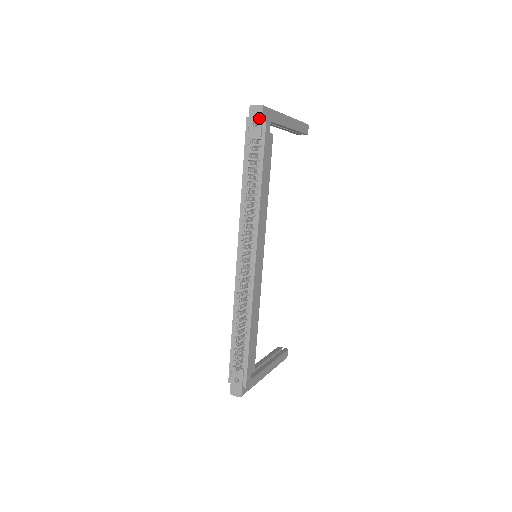
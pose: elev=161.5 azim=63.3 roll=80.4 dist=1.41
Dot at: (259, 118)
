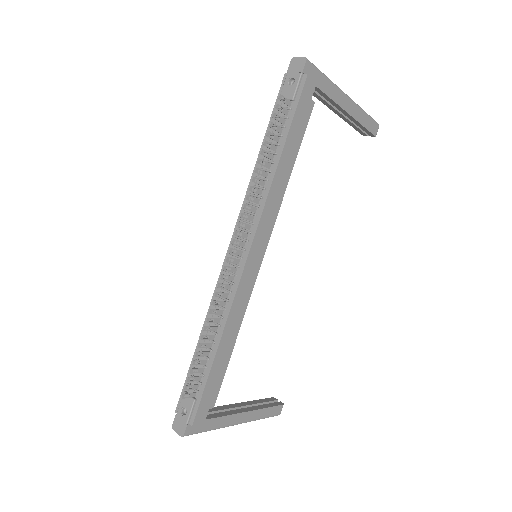
Dot at: (298, 73)
